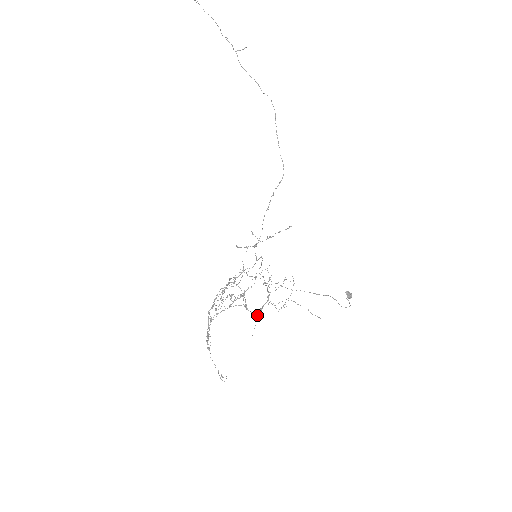
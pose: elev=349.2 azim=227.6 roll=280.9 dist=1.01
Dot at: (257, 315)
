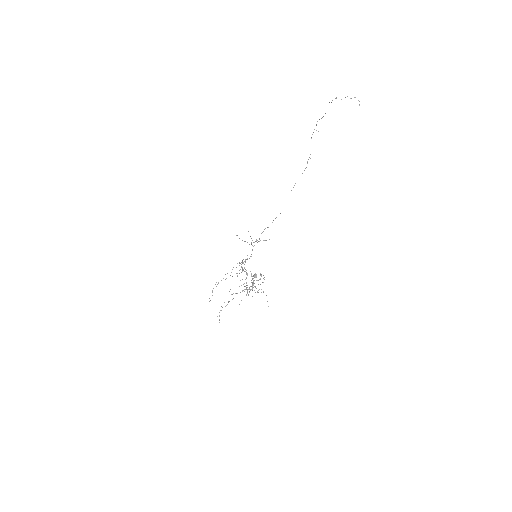
Dot at: occluded
